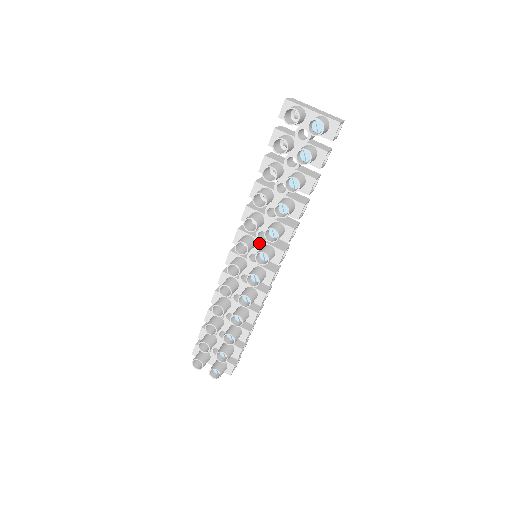
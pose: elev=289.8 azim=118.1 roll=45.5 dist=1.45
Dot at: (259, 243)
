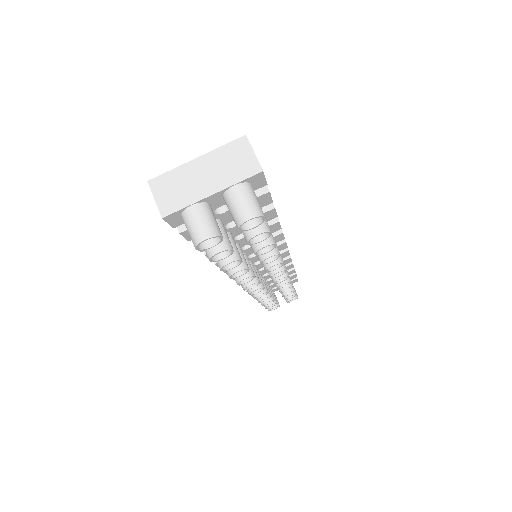
Dot at: (254, 258)
